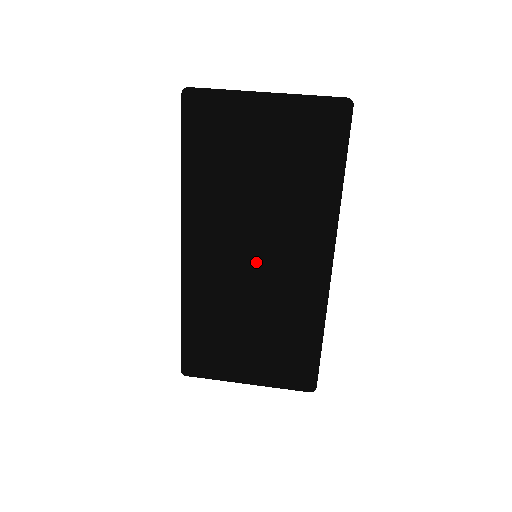
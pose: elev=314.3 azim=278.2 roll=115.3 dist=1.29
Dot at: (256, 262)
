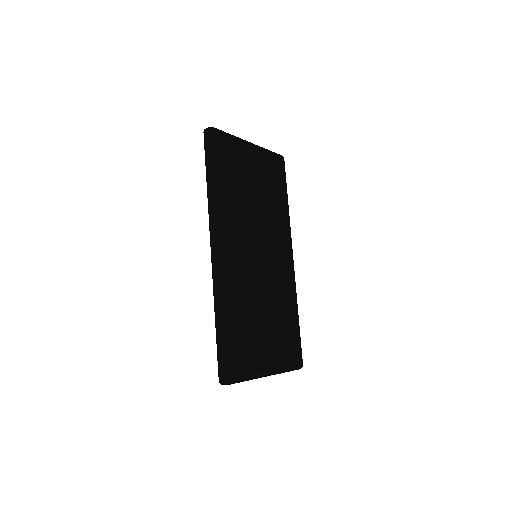
Dot at: (262, 257)
